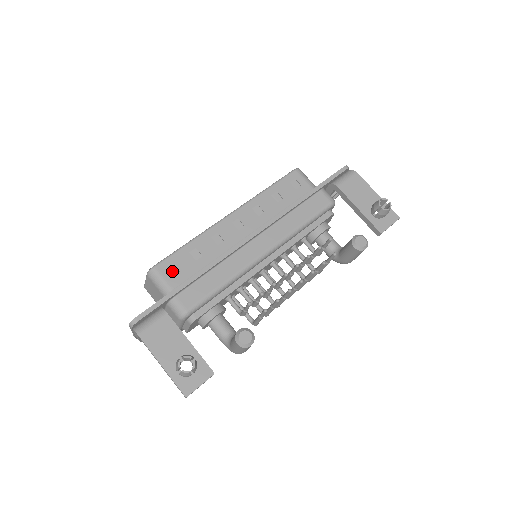
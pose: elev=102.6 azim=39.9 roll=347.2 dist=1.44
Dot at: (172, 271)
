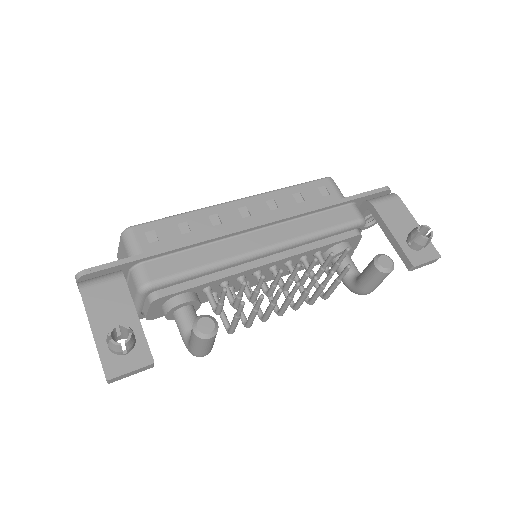
Dot at: (150, 237)
